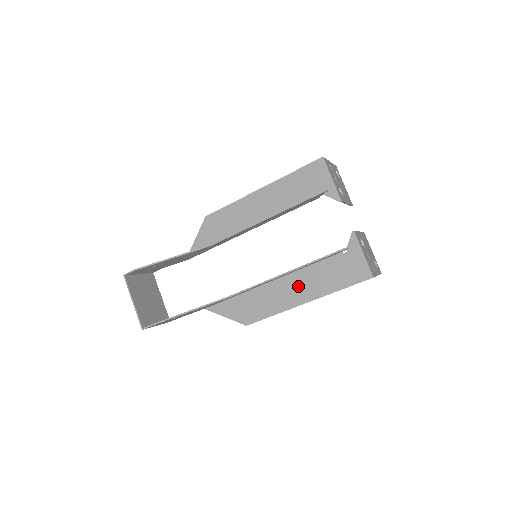
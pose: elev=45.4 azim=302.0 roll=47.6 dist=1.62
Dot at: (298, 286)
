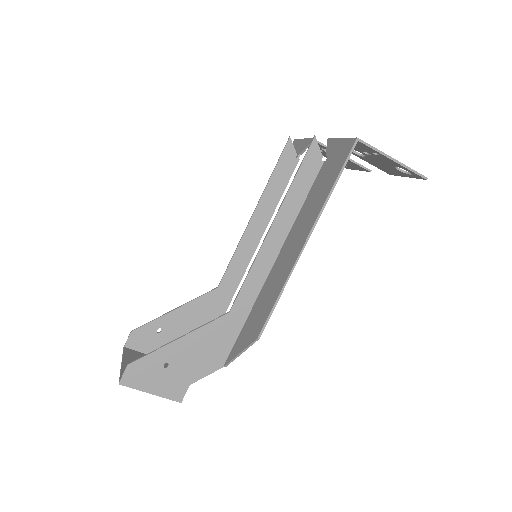
Dot at: (295, 237)
